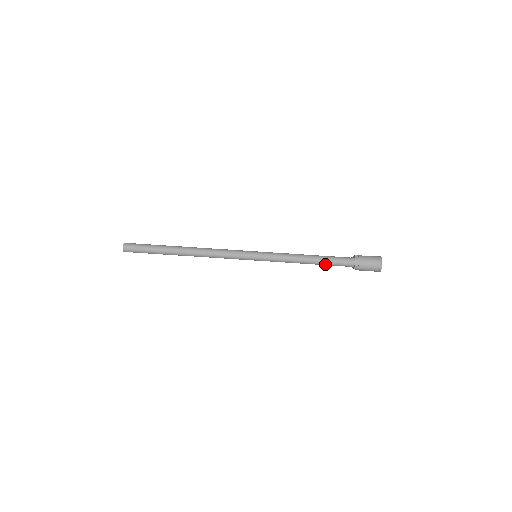
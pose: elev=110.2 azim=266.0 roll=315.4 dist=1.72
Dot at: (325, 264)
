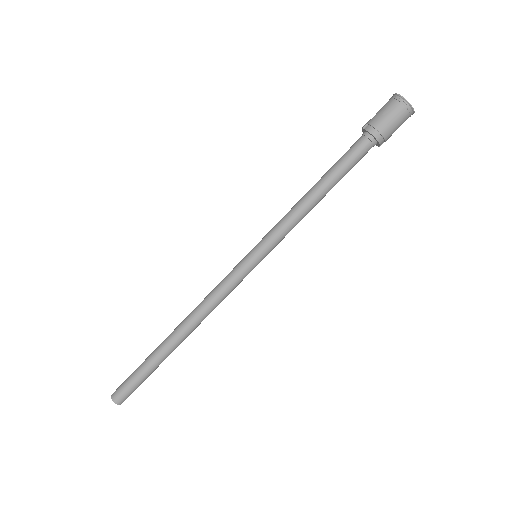
Dot at: (340, 177)
